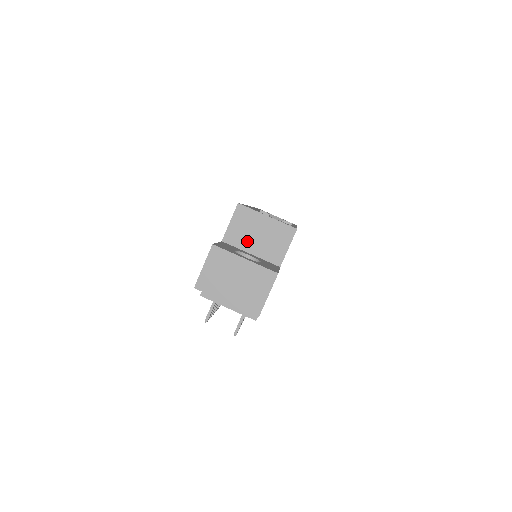
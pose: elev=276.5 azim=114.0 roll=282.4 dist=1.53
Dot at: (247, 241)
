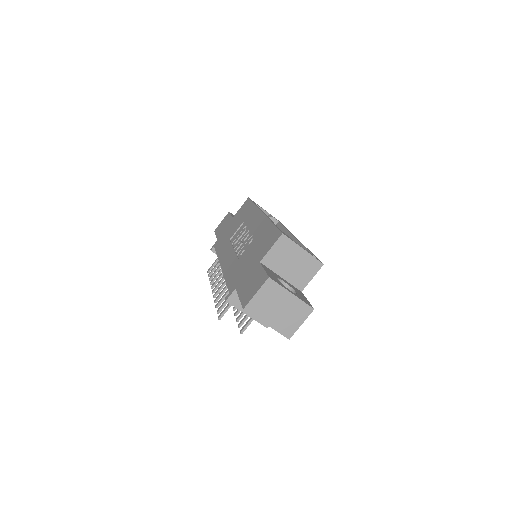
Dot at: (281, 266)
